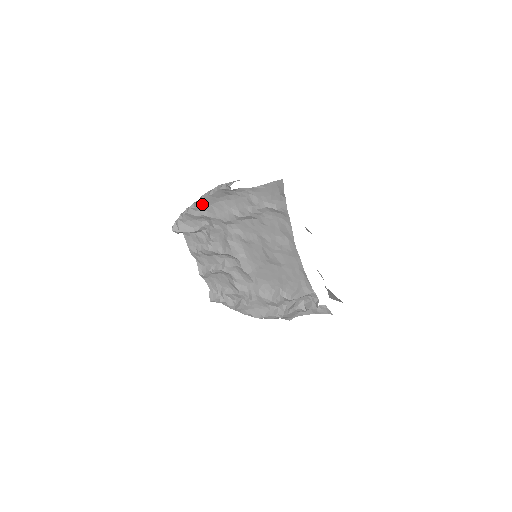
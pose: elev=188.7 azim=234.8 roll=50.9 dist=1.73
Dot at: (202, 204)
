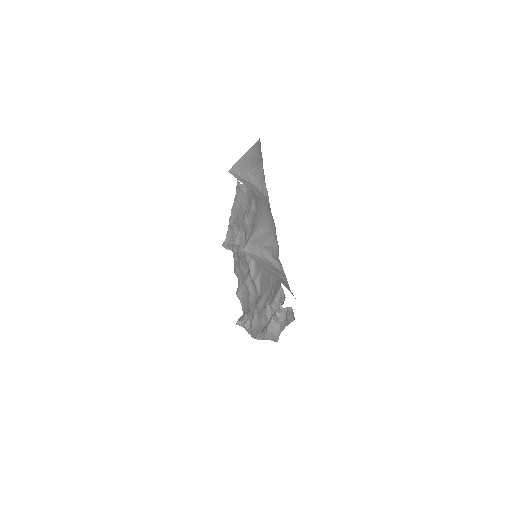
Dot at: (234, 211)
